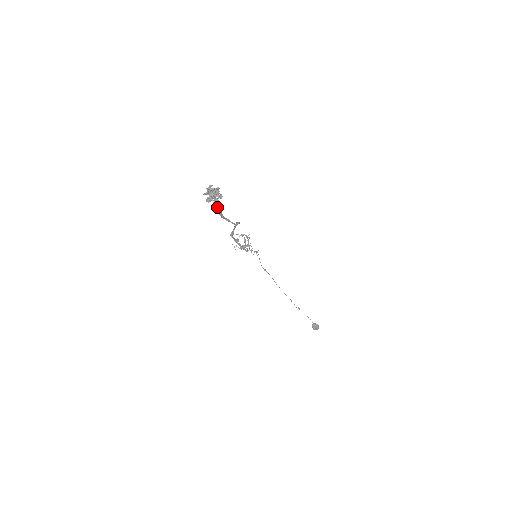
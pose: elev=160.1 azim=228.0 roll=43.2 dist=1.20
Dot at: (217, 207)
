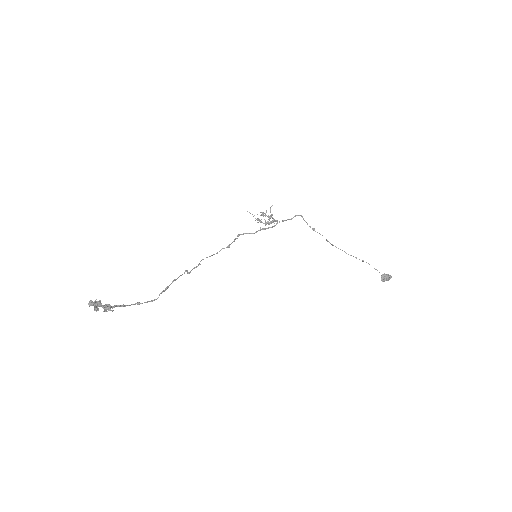
Dot at: (109, 309)
